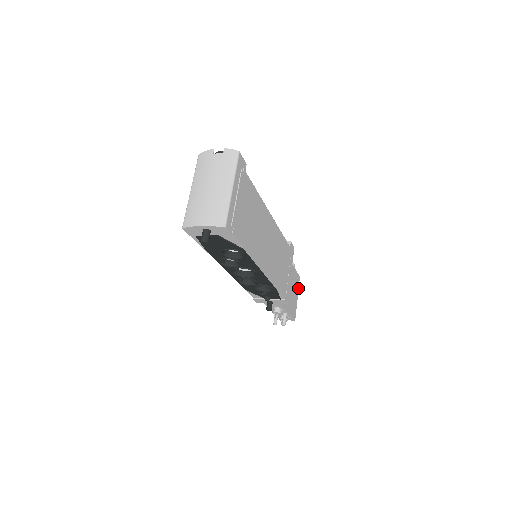
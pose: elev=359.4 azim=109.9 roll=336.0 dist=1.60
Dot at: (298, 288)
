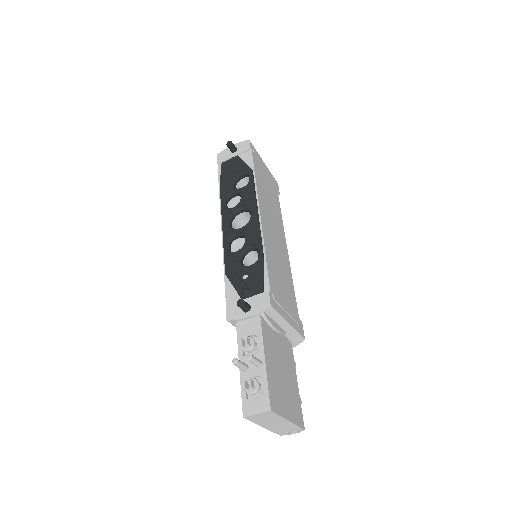
Dot at: (295, 423)
